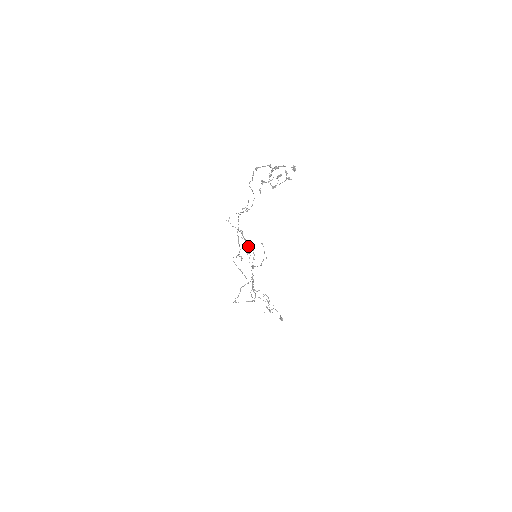
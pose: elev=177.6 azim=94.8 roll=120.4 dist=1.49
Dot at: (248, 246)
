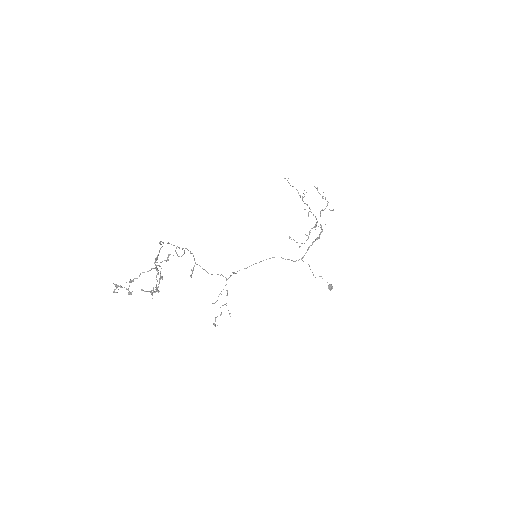
Dot at: occluded
